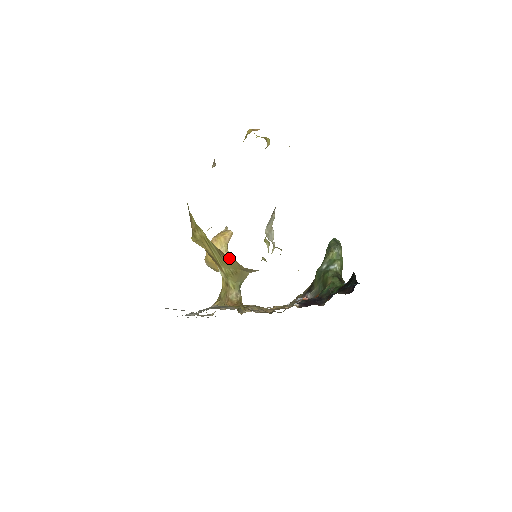
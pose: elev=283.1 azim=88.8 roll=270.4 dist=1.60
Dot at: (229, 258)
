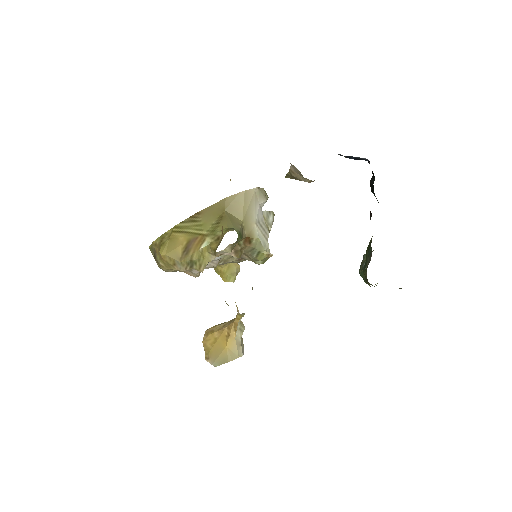
Dot at: (205, 211)
